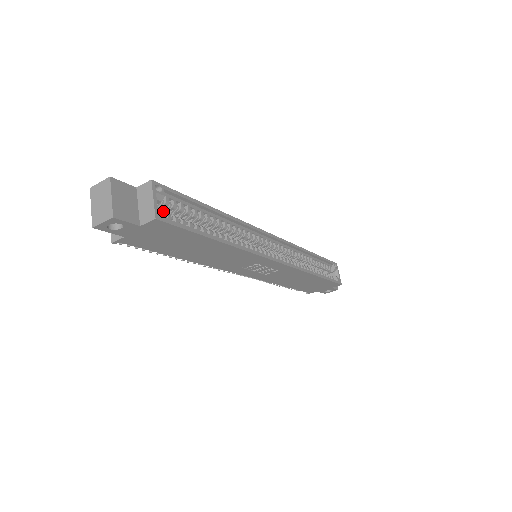
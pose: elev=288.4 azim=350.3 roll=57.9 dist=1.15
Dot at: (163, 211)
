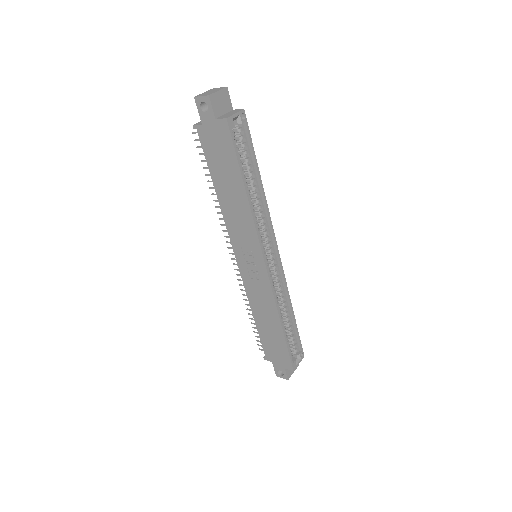
Dot at: occluded
